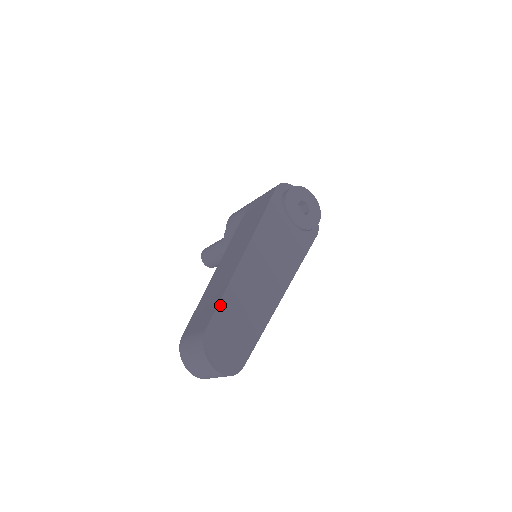
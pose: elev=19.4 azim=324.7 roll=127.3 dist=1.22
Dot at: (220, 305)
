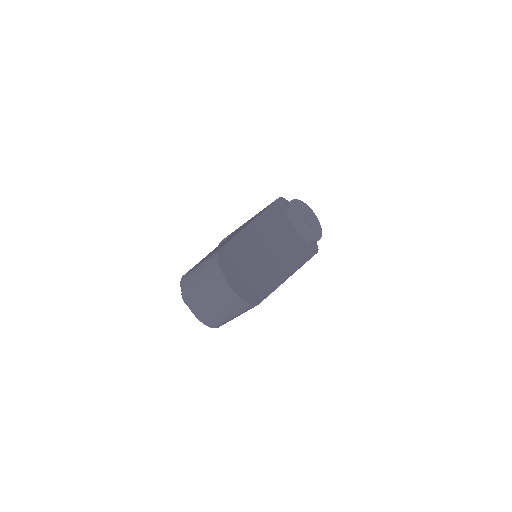
Dot at: (234, 240)
